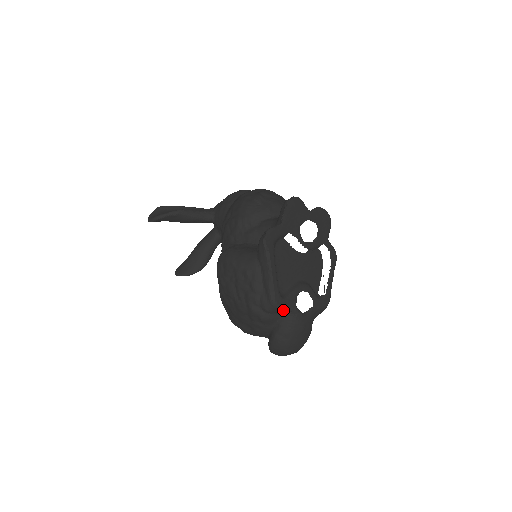
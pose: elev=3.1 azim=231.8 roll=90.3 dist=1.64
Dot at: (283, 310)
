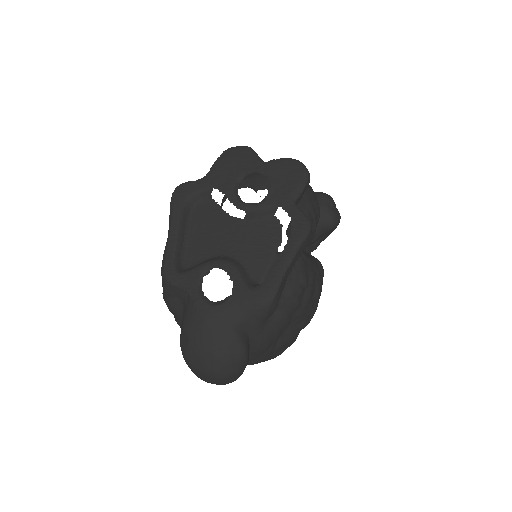
Dot at: (179, 290)
